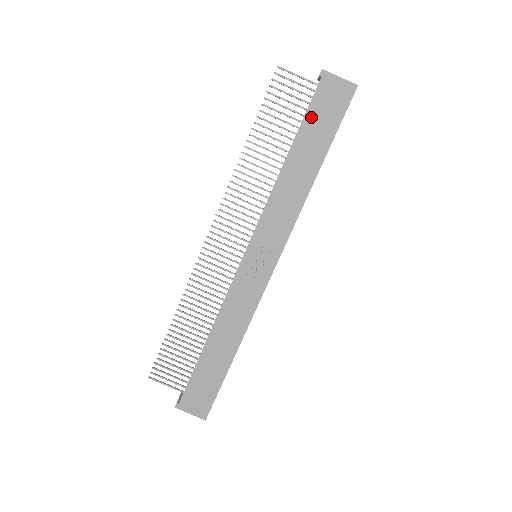
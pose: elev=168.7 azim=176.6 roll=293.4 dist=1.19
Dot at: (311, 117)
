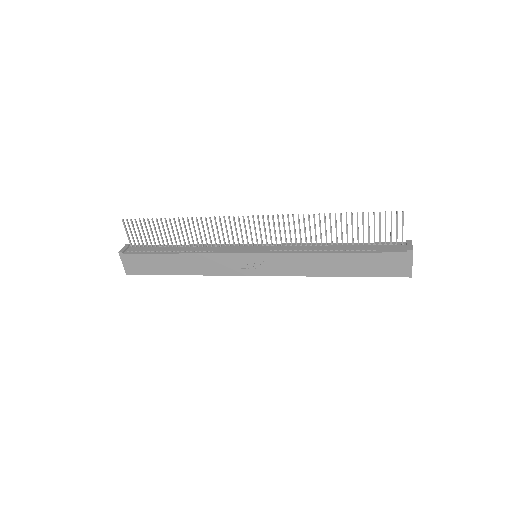
Dot at: (374, 257)
